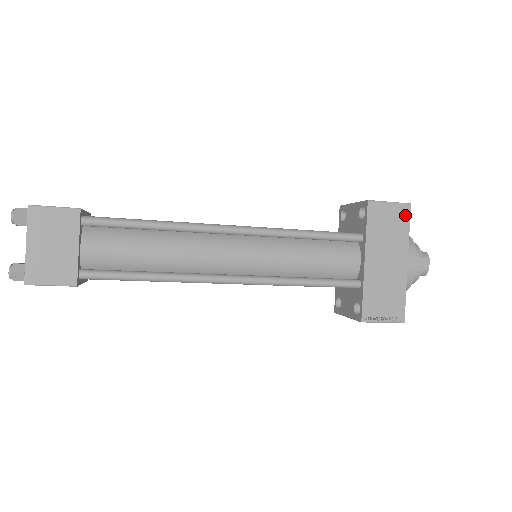
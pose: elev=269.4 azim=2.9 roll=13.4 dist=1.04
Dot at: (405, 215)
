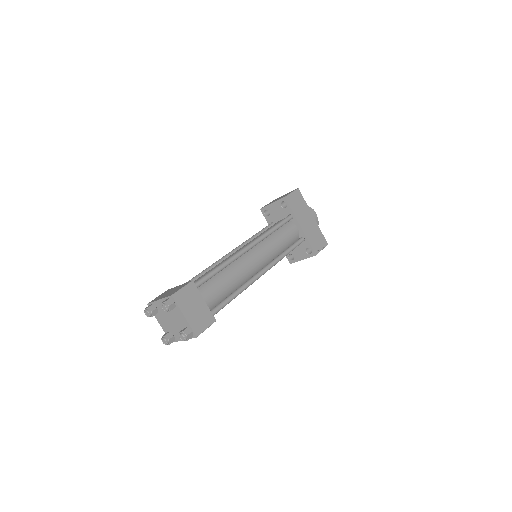
Dot at: (300, 195)
